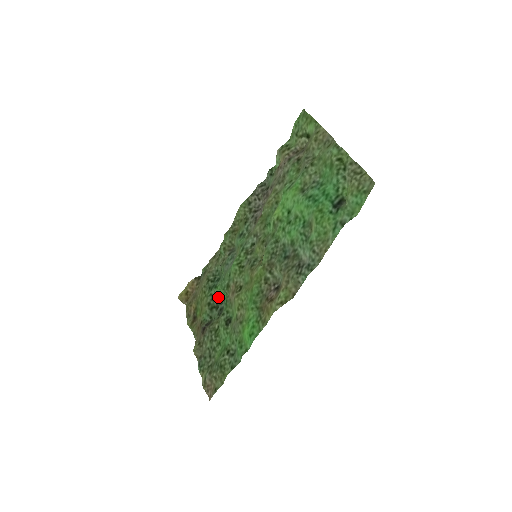
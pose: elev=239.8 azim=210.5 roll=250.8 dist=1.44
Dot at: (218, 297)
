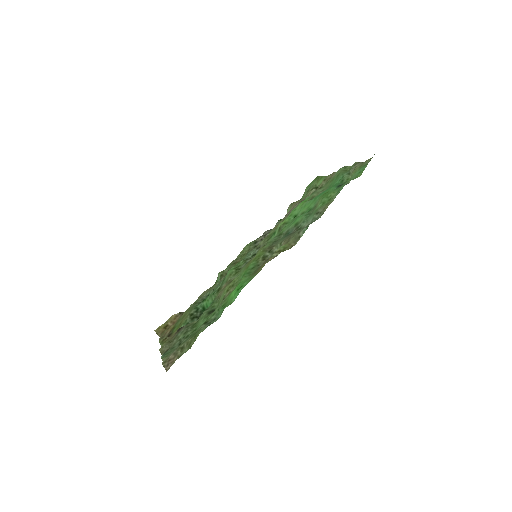
Dot at: (203, 310)
